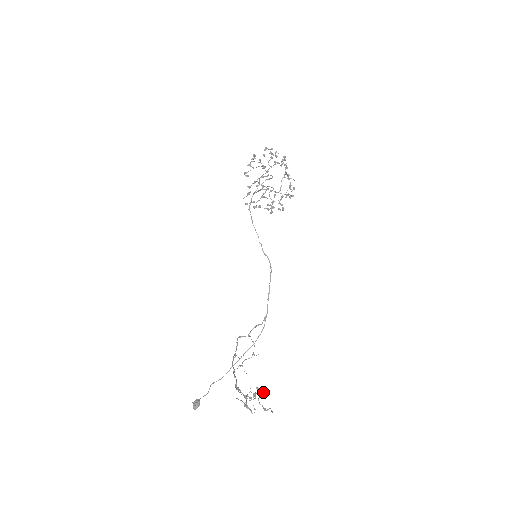
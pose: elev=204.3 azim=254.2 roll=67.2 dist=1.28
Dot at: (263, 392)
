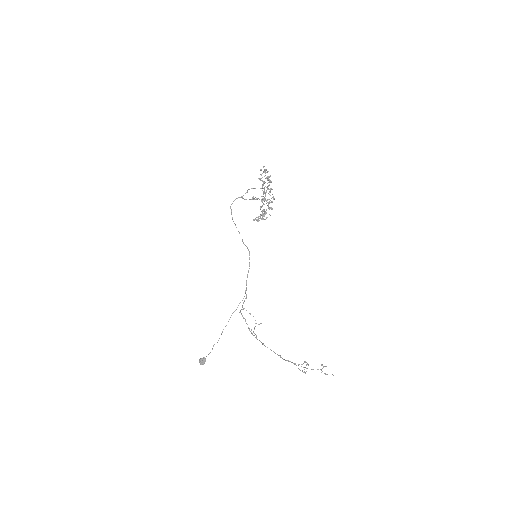
Dot at: occluded
